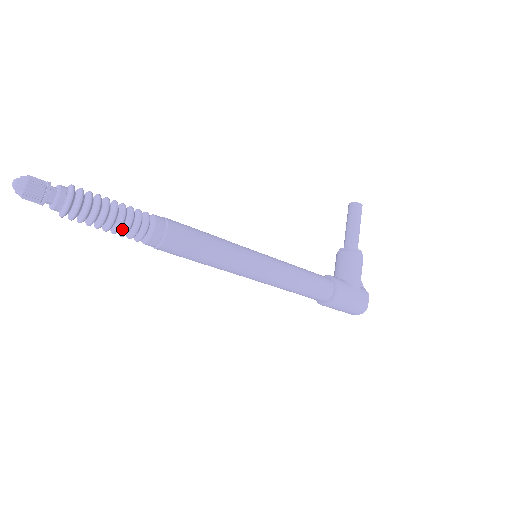
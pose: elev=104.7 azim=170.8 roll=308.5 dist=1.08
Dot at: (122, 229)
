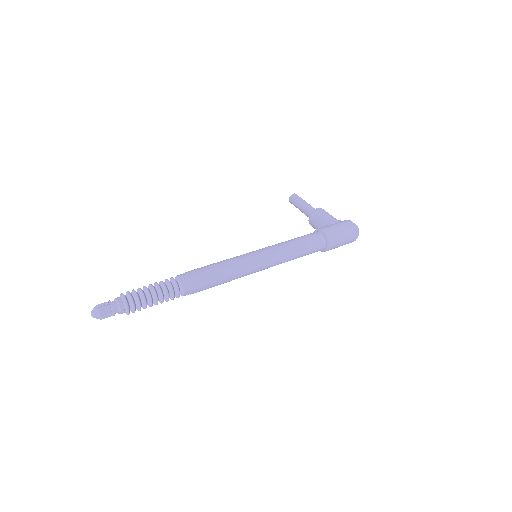
Dot at: (164, 294)
